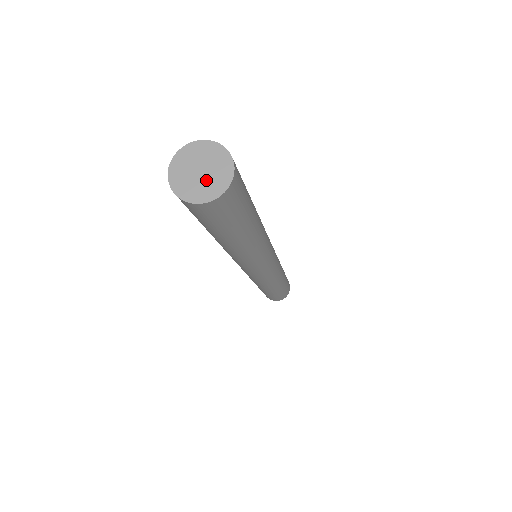
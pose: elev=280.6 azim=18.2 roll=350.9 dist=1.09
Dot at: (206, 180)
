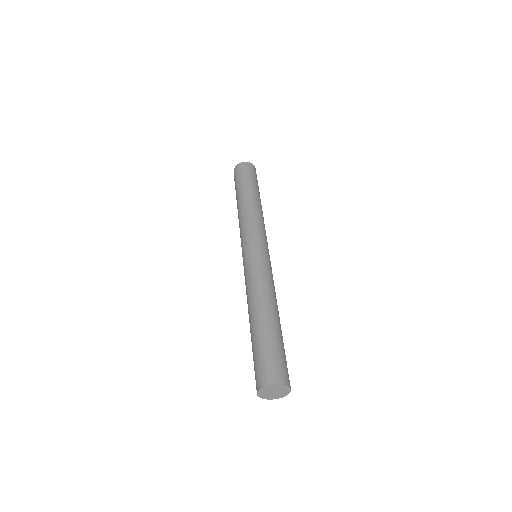
Dot at: (272, 395)
